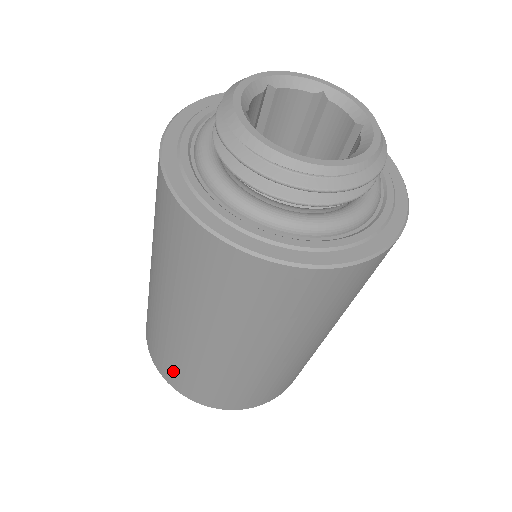
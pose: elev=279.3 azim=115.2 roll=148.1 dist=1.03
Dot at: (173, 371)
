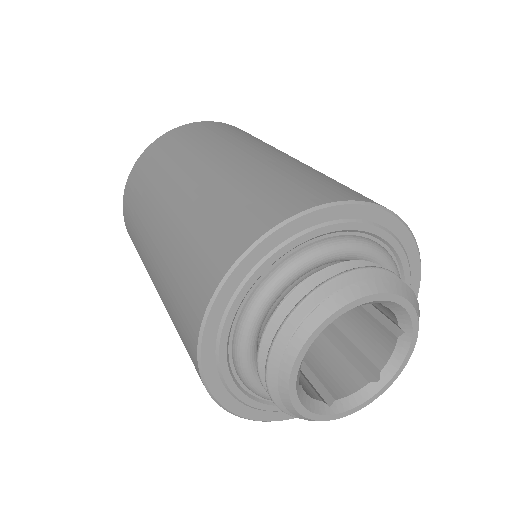
Dot at: (129, 218)
